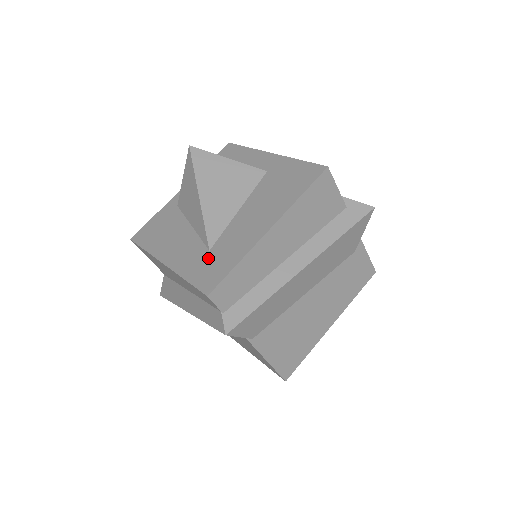
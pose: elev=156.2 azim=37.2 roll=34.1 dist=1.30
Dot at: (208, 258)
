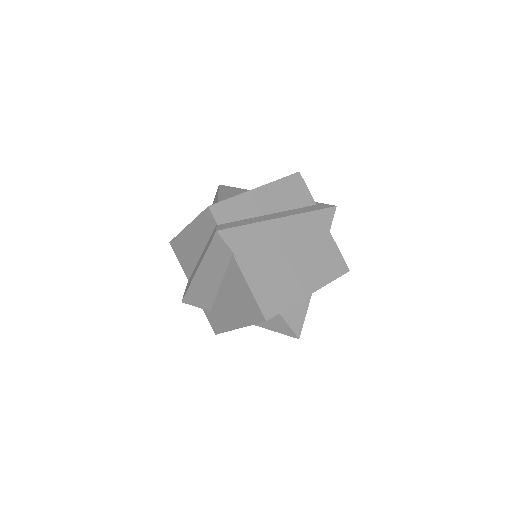
Dot at: occluded
